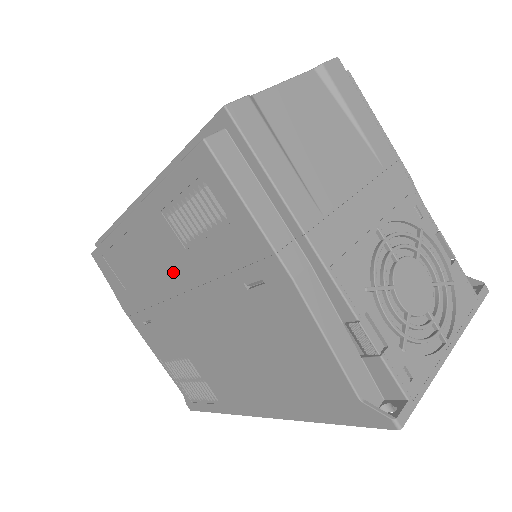
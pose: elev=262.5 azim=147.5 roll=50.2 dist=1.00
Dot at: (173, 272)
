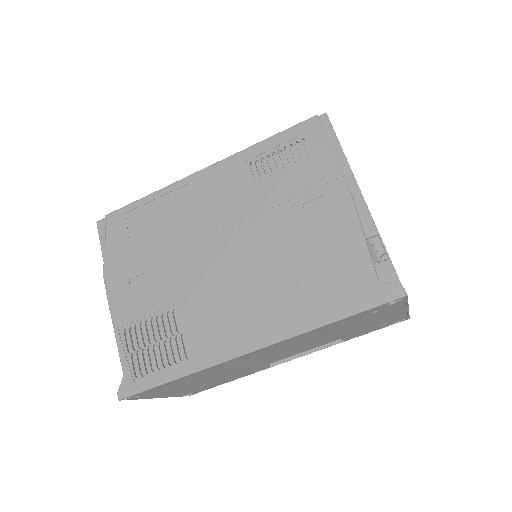
Dot at: (223, 211)
